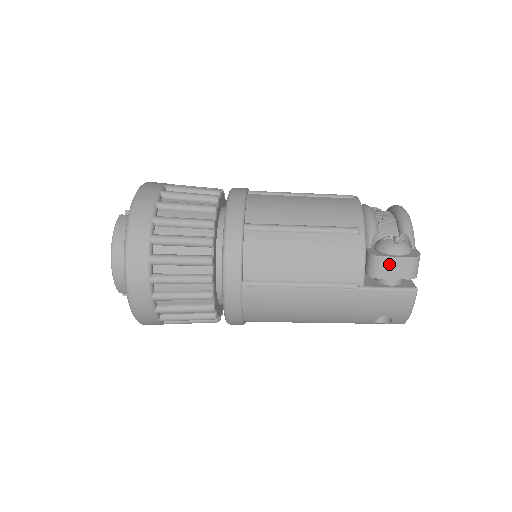
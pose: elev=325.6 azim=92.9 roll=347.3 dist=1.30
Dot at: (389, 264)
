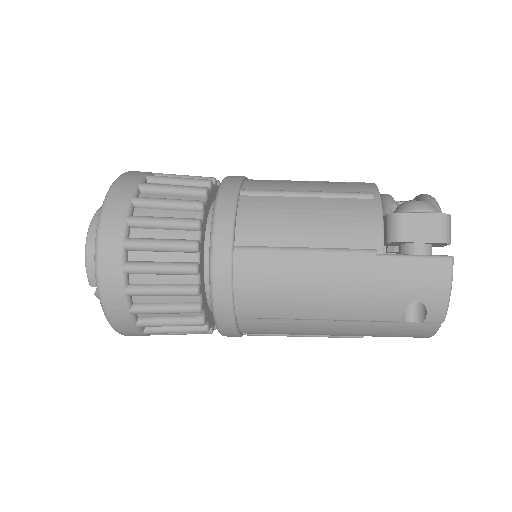
Dot at: (413, 223)
